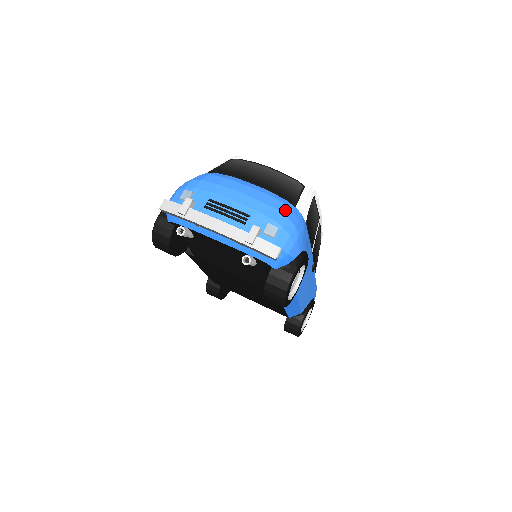
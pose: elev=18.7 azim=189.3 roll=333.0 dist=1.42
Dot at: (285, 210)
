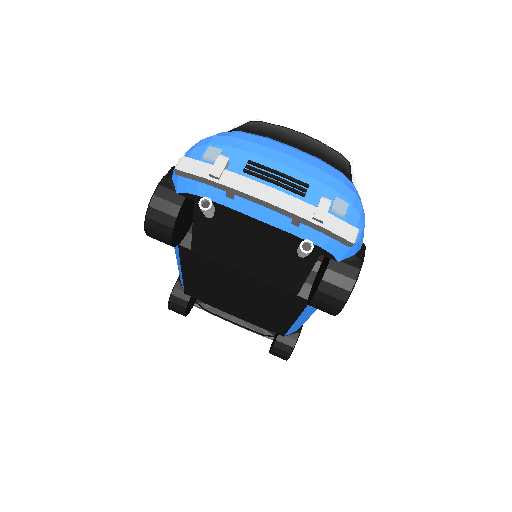
Dot at: (348, 183)
